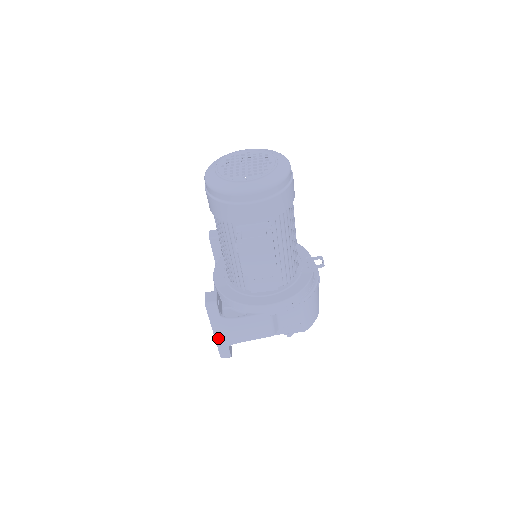
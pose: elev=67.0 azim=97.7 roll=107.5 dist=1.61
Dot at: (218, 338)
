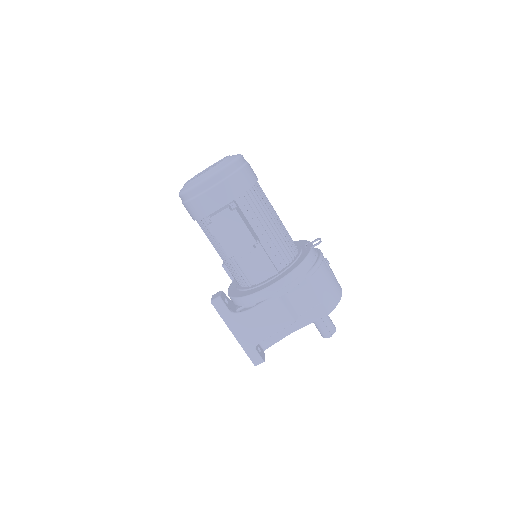
Dot at: (240, 340)
